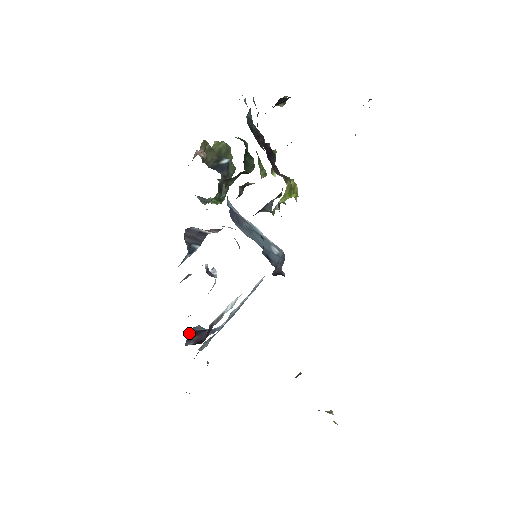
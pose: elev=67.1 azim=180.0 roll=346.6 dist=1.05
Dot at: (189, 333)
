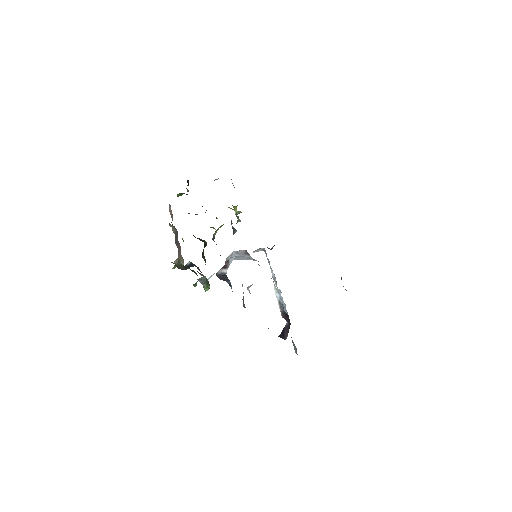
Dot at: (280, 337)
